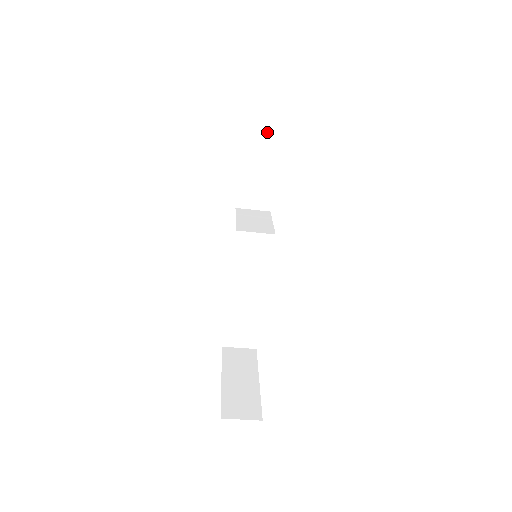
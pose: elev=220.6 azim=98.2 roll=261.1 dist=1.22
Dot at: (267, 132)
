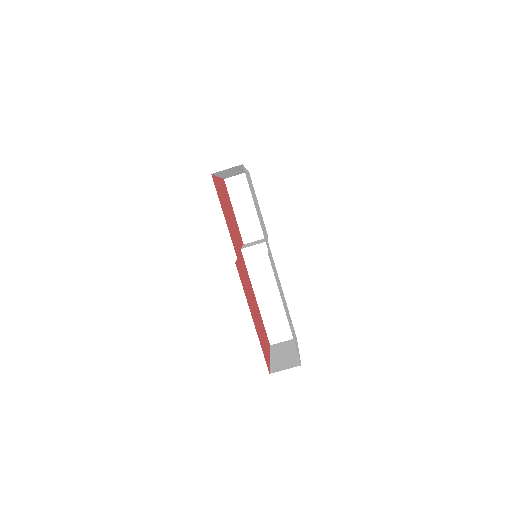
Dot at: (242, 186)
